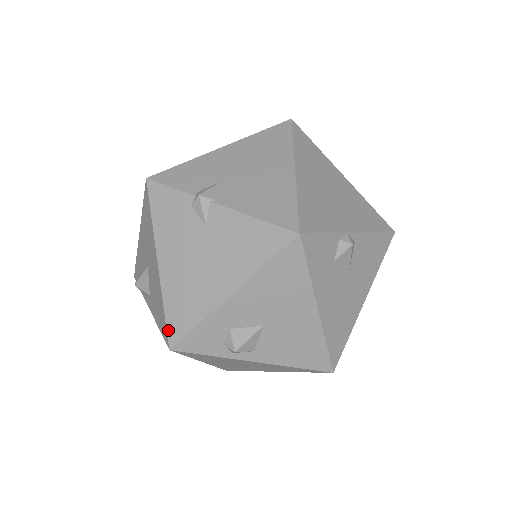
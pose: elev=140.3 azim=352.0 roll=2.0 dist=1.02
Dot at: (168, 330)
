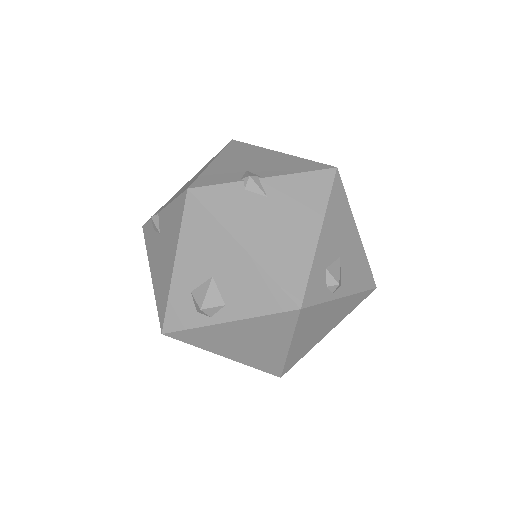
Dot at: (289, 294)
